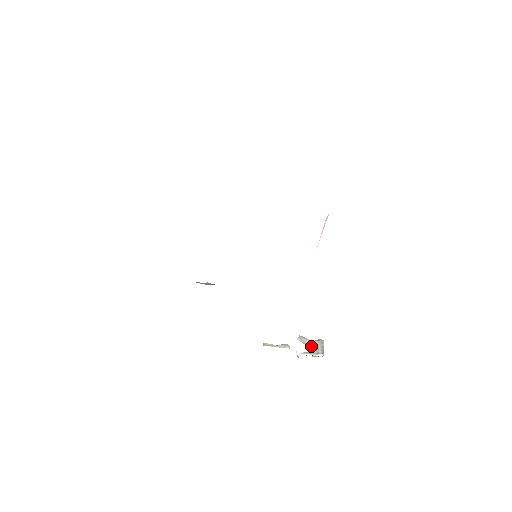
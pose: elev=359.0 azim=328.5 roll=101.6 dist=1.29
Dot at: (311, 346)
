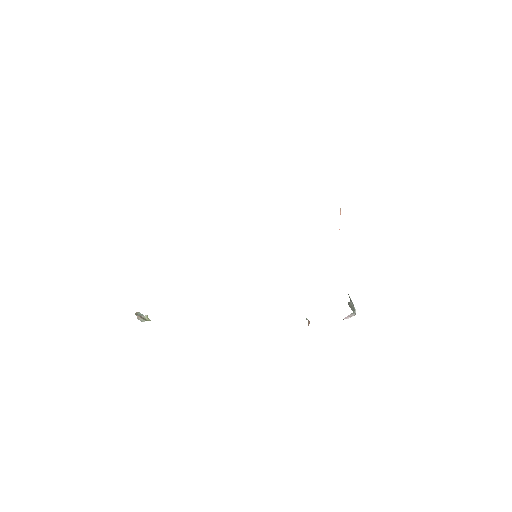
Dot at: occluded
